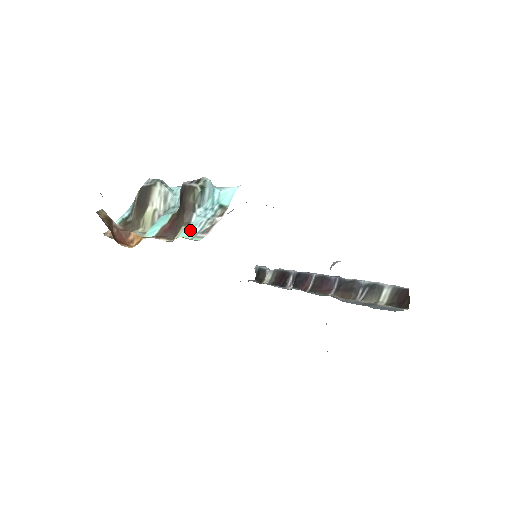
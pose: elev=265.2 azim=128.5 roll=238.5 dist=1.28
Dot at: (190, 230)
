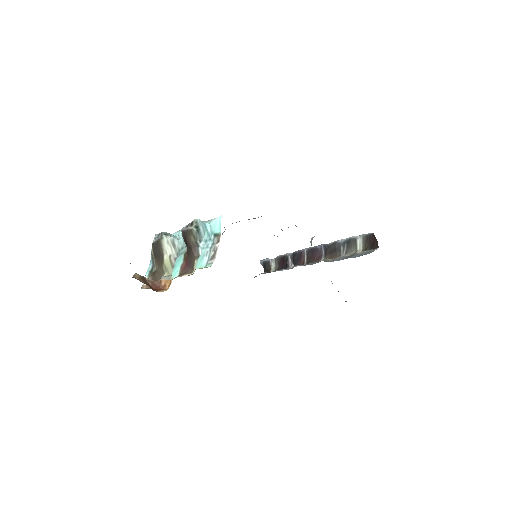
Dot at: (202, 261)
